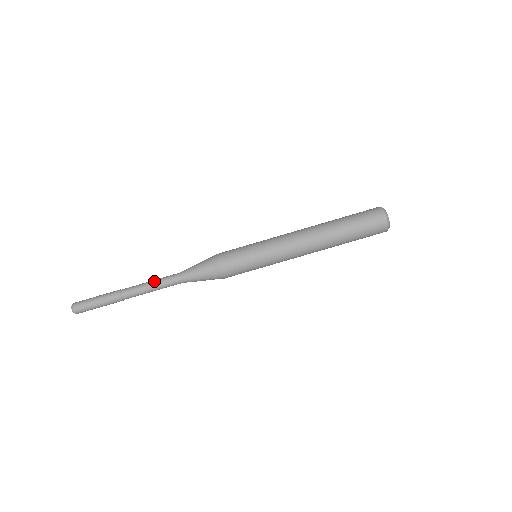
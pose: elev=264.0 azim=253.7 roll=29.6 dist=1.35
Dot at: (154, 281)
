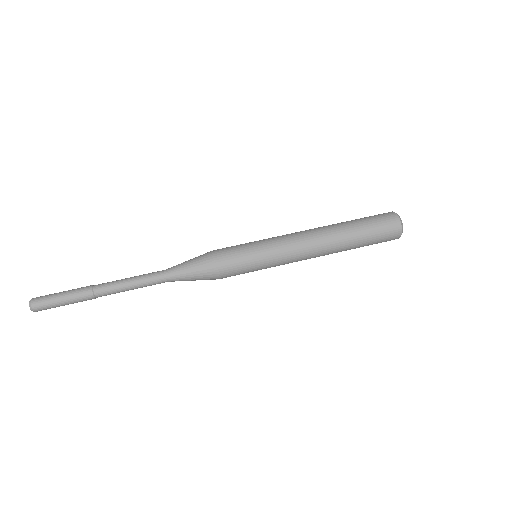
Dot at: (136, 276)
